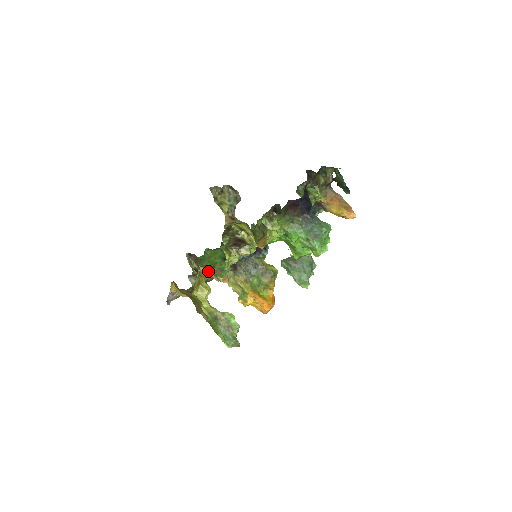
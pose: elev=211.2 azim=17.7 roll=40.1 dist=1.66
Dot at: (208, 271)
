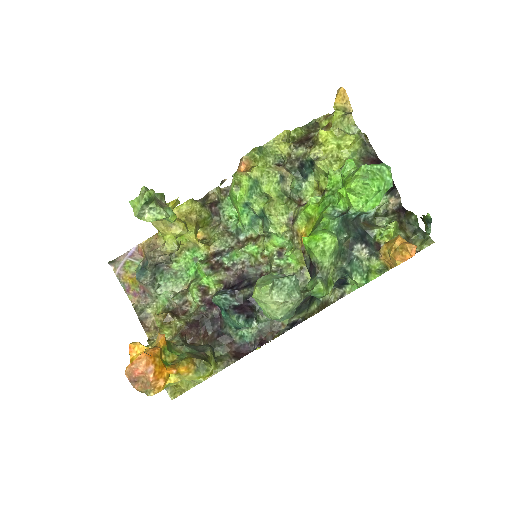
Dot at: (180, 279)
